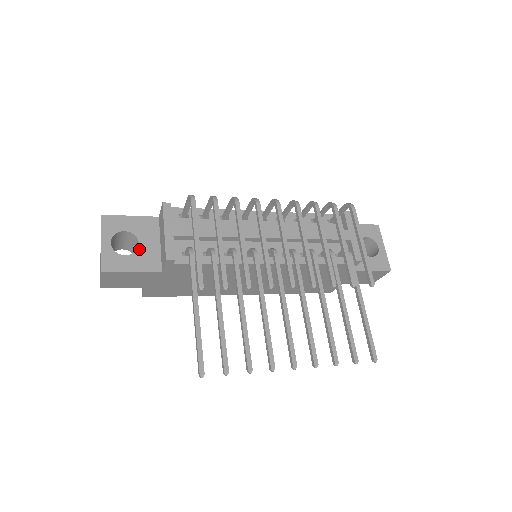
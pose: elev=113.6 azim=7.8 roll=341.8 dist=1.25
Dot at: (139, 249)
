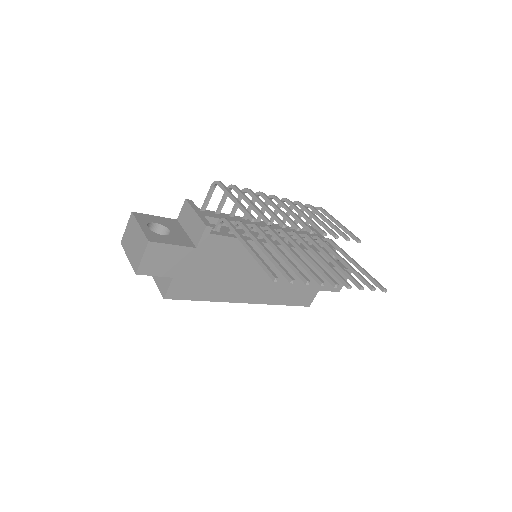
Dot at: (172, 233)
